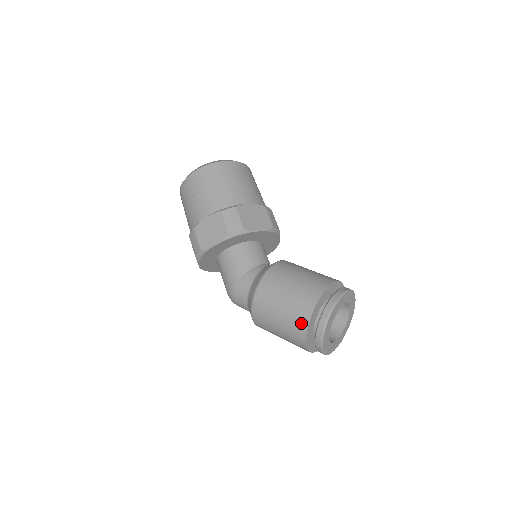
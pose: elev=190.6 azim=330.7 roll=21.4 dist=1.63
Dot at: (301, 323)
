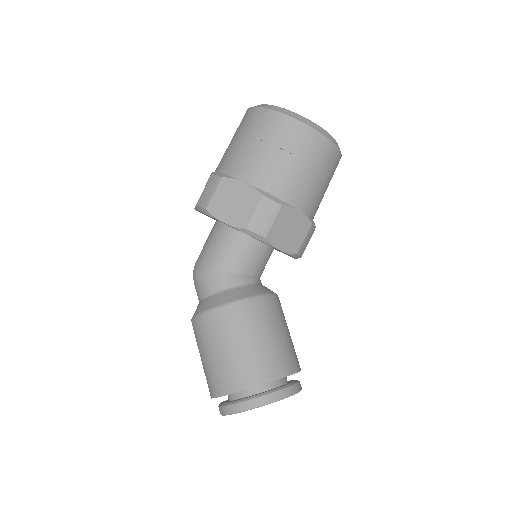
Dot at: (225, 385)
